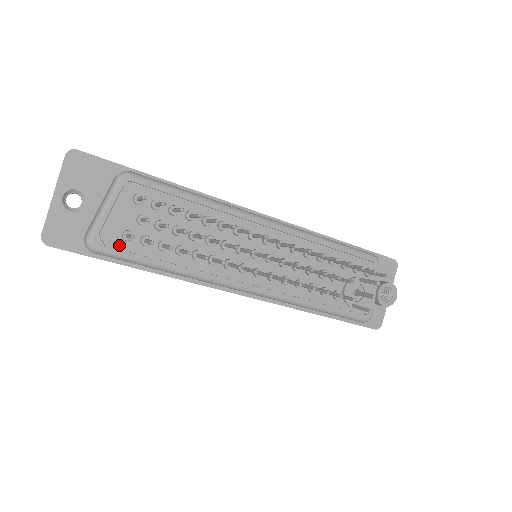
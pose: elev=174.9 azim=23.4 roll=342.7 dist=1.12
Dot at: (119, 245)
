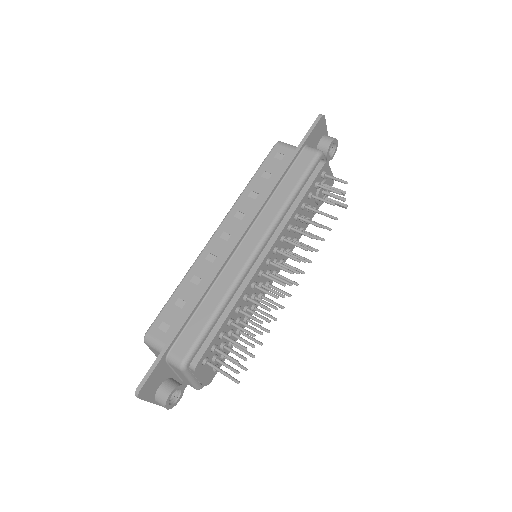
Dot at: (216, 373)
